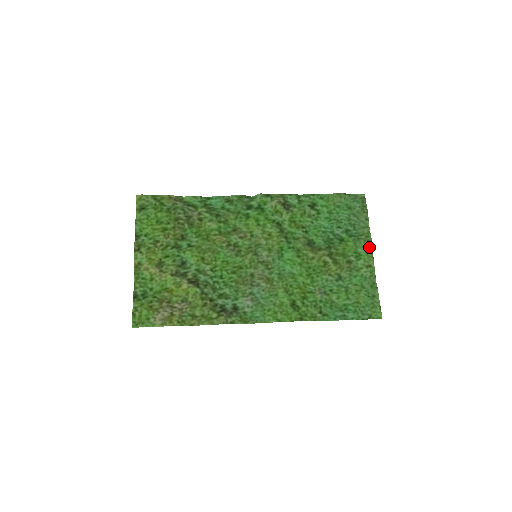
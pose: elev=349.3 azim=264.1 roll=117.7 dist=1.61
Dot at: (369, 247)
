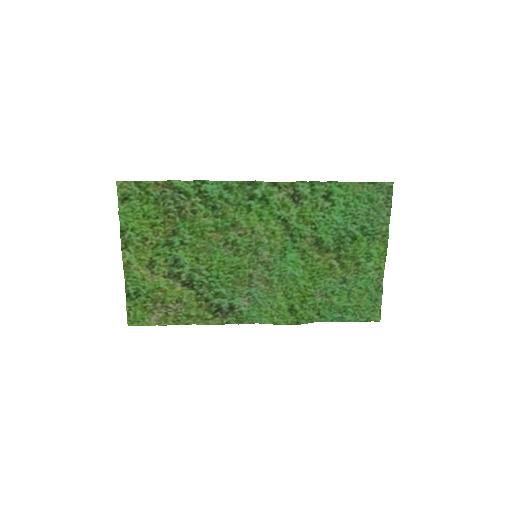
Dot at: (383, 249)
